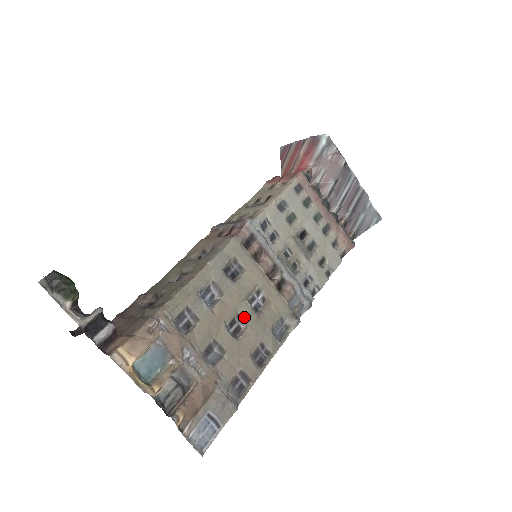
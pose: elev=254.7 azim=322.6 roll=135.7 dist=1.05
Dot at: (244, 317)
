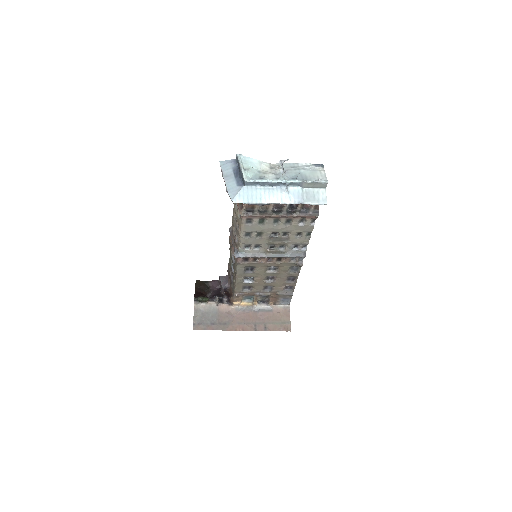
Dot at: occluded
